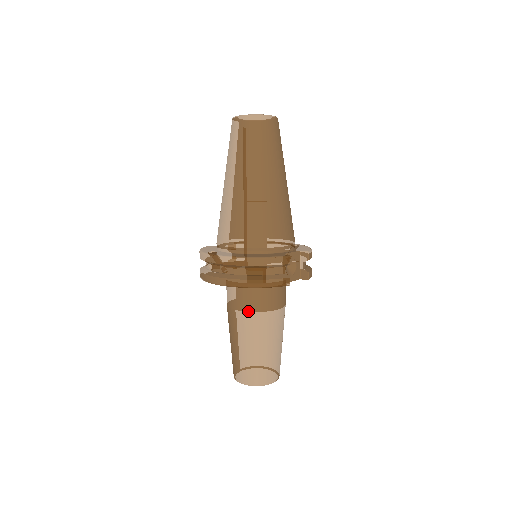
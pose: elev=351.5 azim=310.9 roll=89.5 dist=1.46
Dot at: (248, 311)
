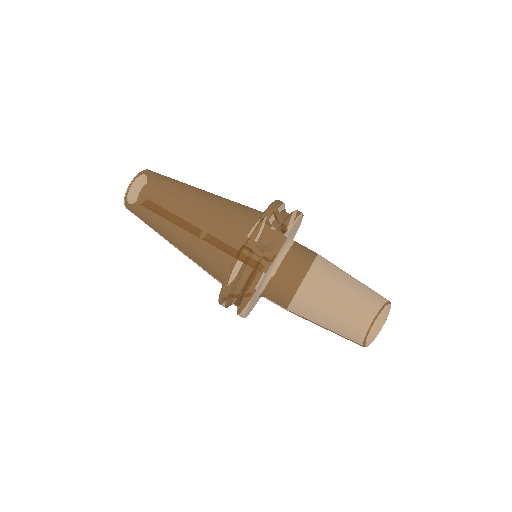
Dot at: (289, 303)
